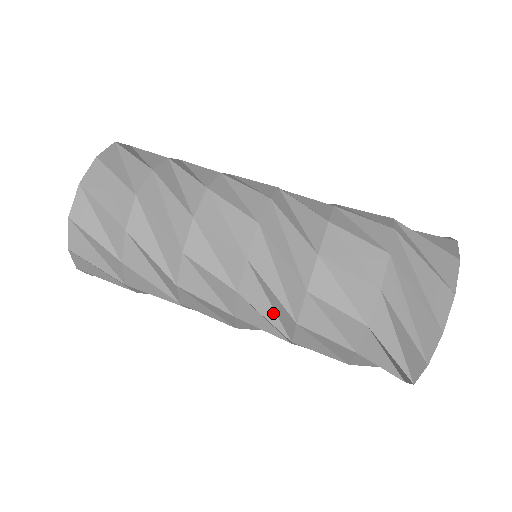
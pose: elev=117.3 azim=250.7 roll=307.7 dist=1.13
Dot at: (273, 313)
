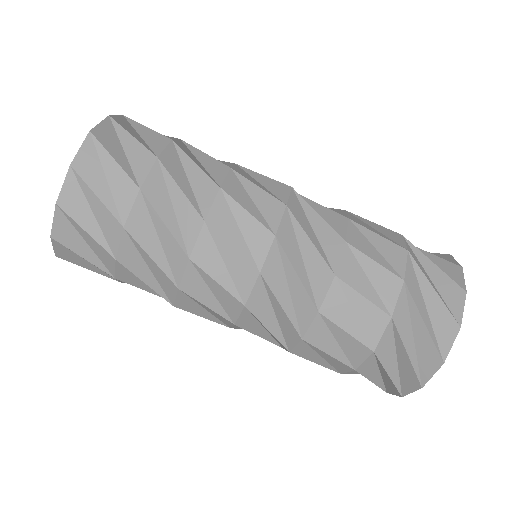
Dot at: (268, 335)
